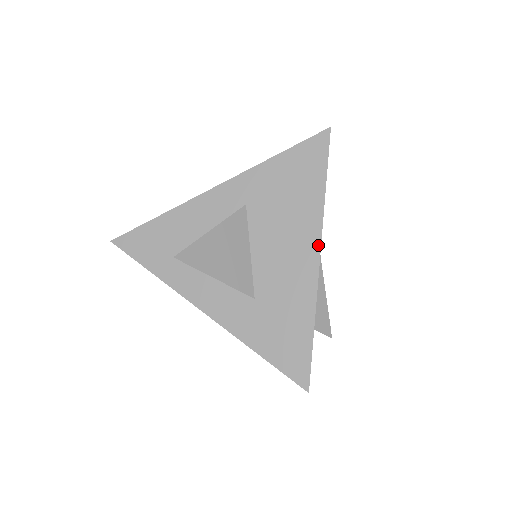
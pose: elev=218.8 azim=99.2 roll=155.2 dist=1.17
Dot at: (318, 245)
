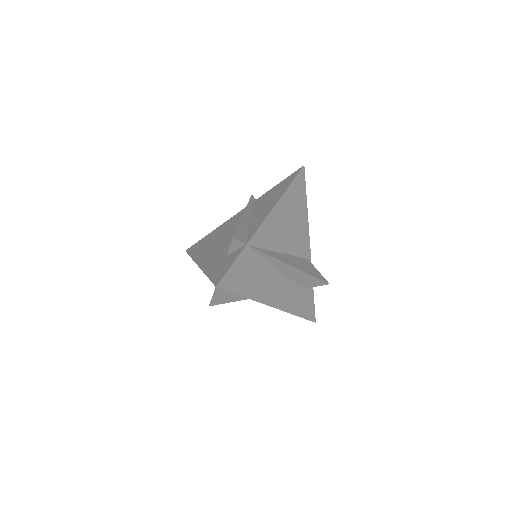
Dot at: (268, 305)
